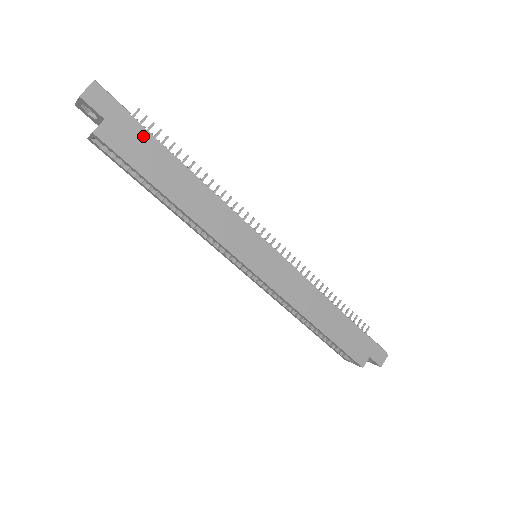
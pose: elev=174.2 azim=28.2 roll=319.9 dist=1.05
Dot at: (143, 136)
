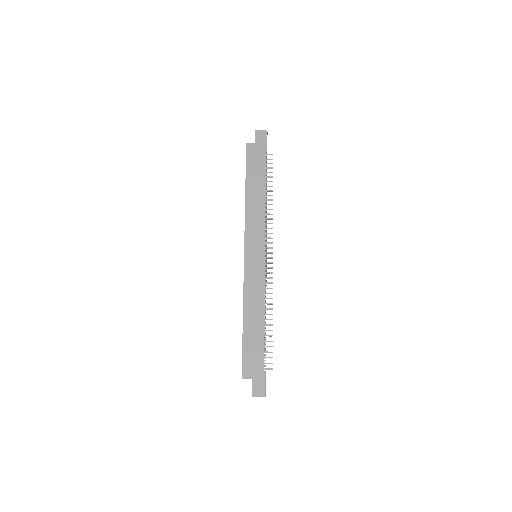
Dot at: (262, 160)
